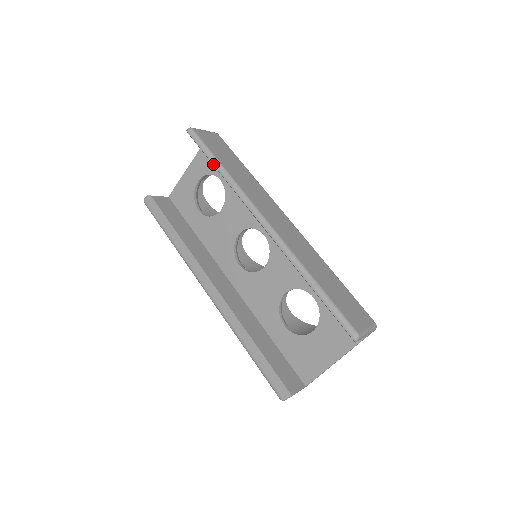
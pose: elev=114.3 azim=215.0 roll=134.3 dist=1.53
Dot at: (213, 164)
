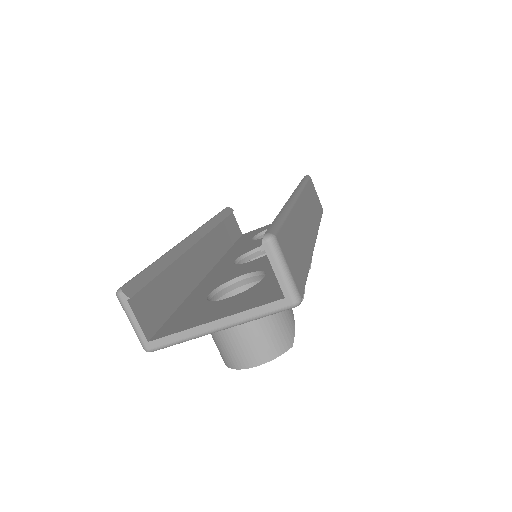
Dot at: occluded
